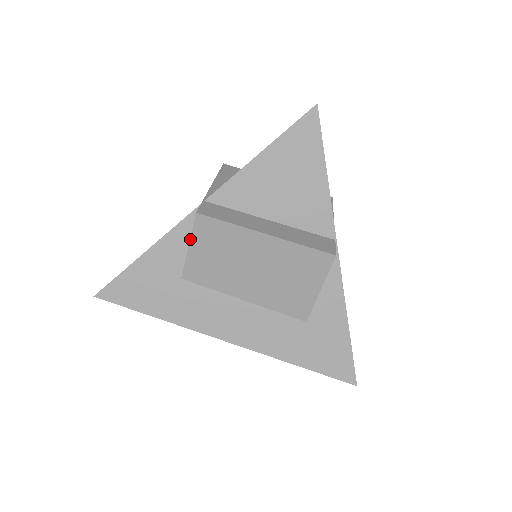
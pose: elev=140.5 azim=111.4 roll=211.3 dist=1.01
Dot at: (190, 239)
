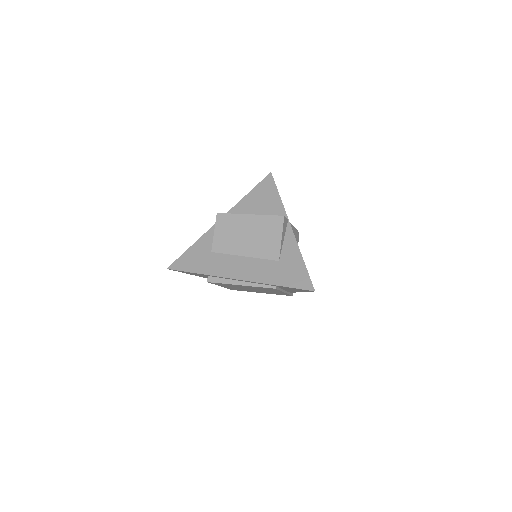
Dot at: (215, 228)
